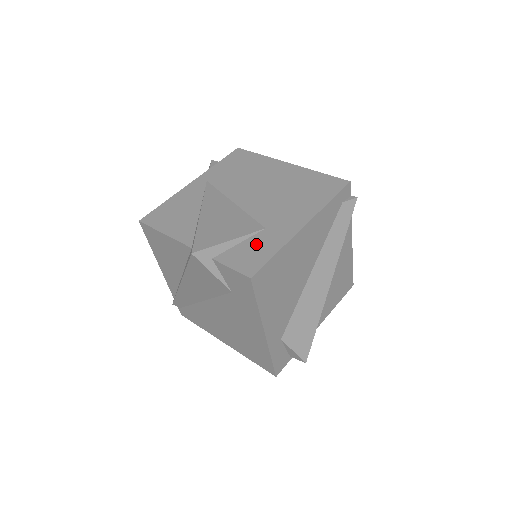
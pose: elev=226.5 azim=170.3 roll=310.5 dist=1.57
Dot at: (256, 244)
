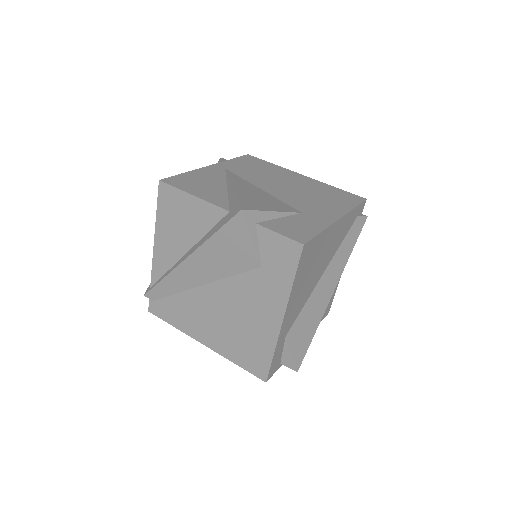
Dot at: (298, 221)
